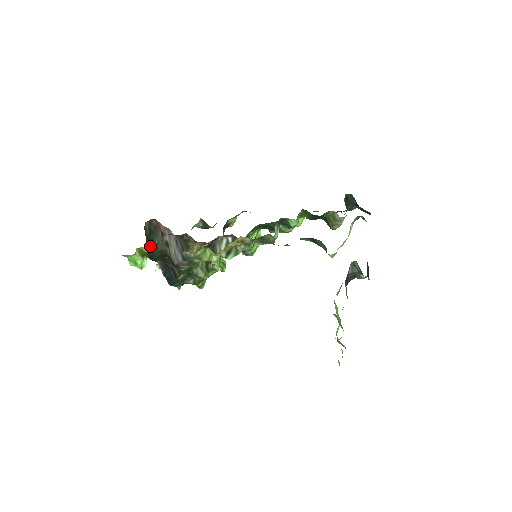
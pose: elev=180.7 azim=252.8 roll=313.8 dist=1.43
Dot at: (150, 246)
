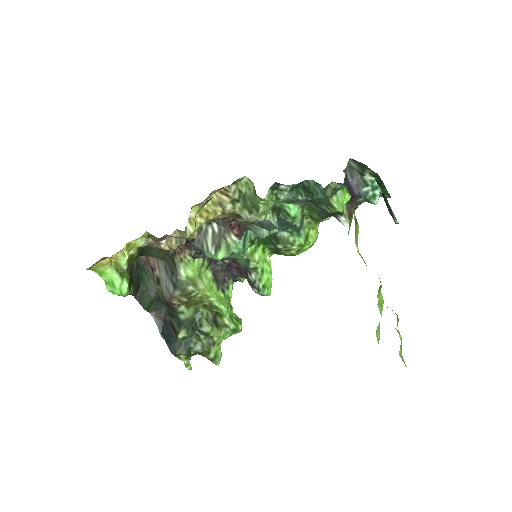
Dot at: (128, 259)
